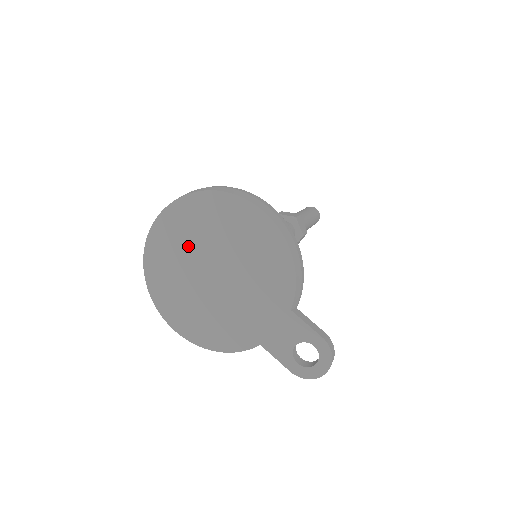
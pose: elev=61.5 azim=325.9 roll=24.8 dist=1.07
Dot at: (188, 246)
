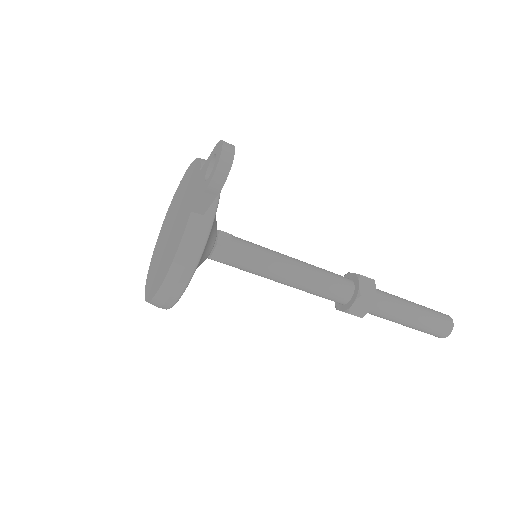
Dot at: (162, 242)
